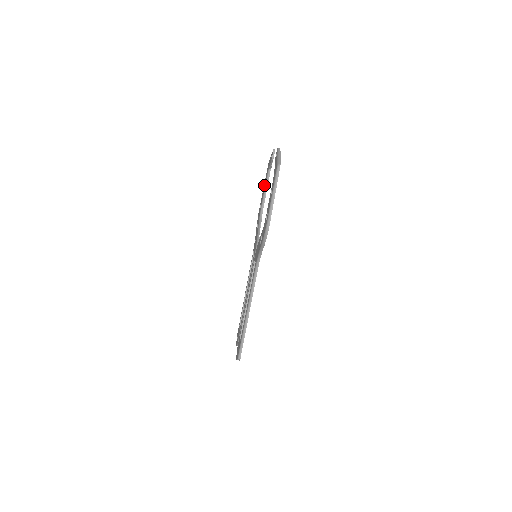
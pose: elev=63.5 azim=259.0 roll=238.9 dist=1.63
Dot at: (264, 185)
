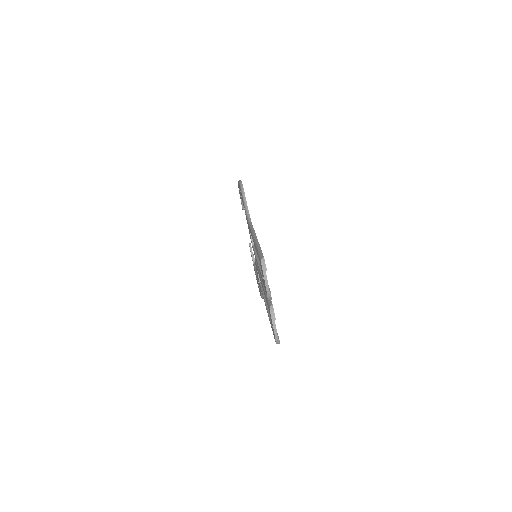
Dot at: occluded
